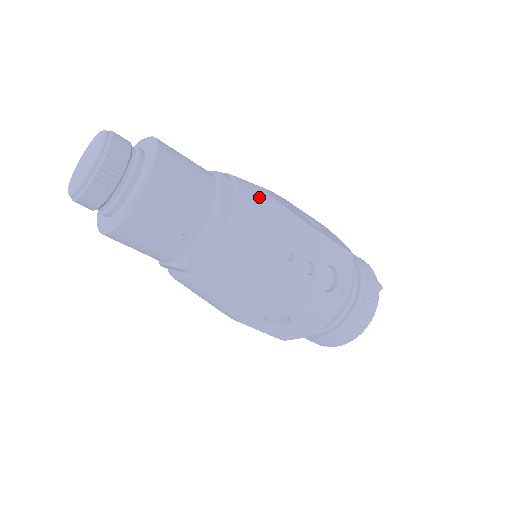
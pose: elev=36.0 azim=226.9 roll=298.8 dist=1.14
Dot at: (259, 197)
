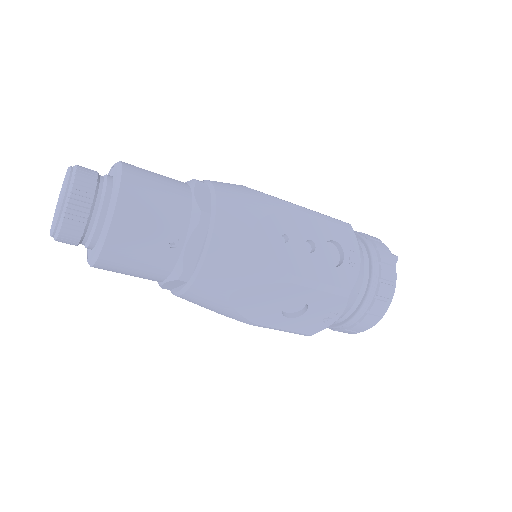
Dot at: (237, 190)
